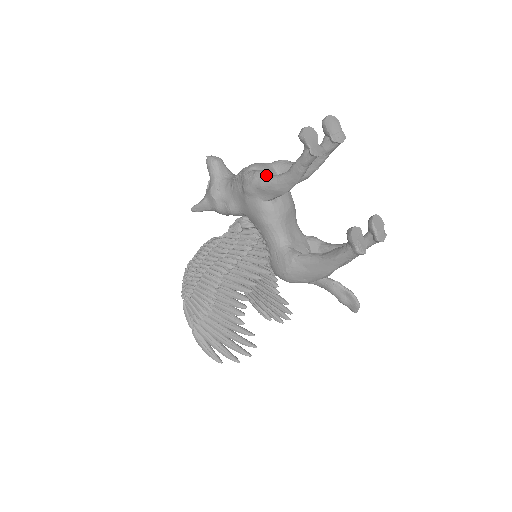
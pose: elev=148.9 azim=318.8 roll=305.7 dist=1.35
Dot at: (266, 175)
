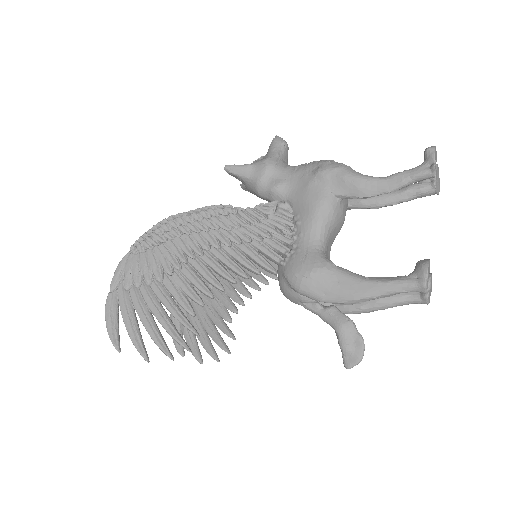
Dot at: occluded
